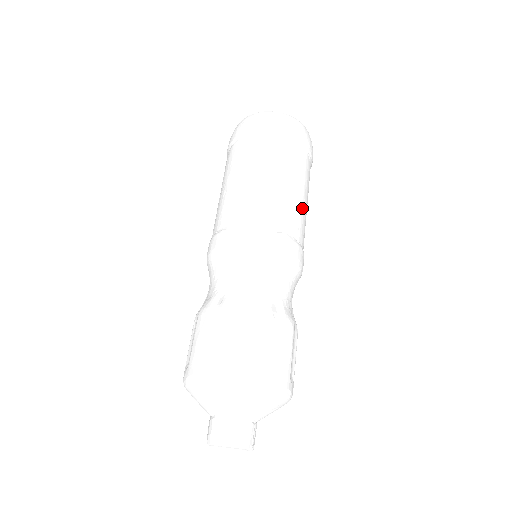
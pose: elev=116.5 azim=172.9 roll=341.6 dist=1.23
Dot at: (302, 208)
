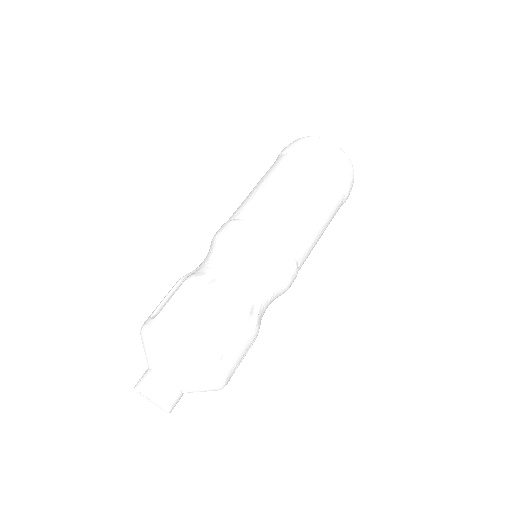
Dot at: occluded
